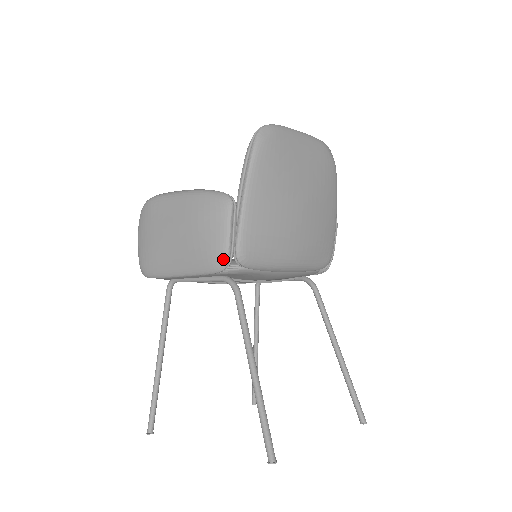
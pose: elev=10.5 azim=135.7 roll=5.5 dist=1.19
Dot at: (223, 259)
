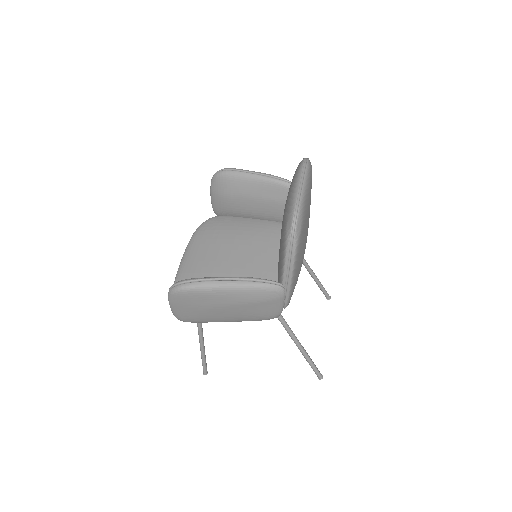
Dot at: (278, 316)
